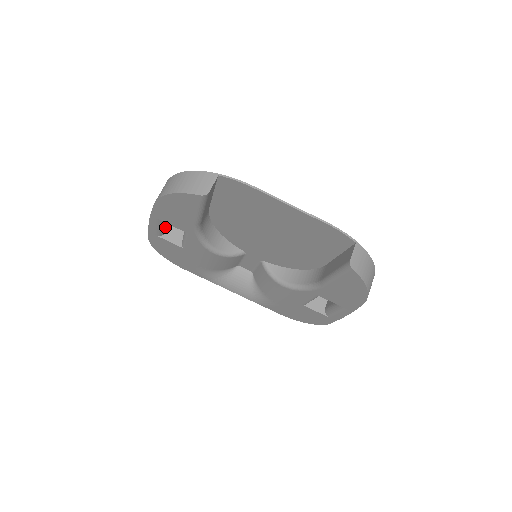
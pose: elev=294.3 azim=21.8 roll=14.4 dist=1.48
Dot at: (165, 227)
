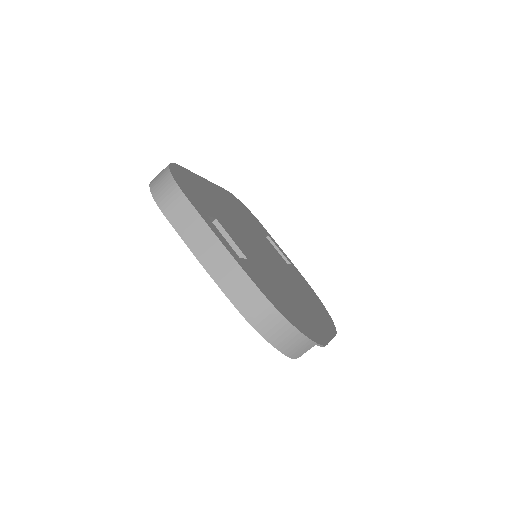
Dot at: occluded
